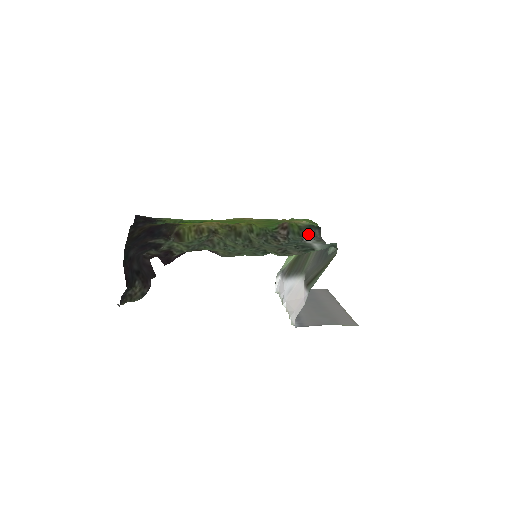
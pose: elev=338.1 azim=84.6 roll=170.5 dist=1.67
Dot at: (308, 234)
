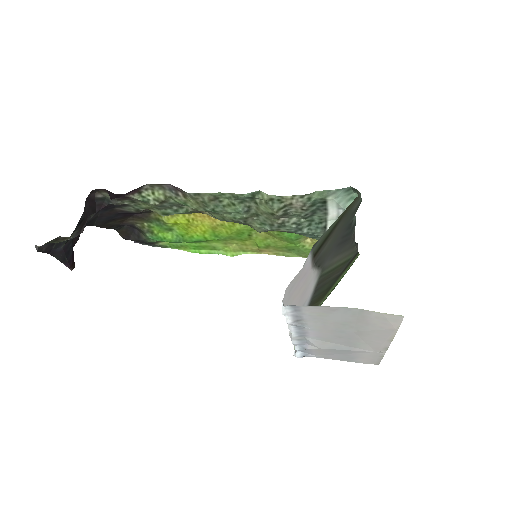
Dot at: occluded
